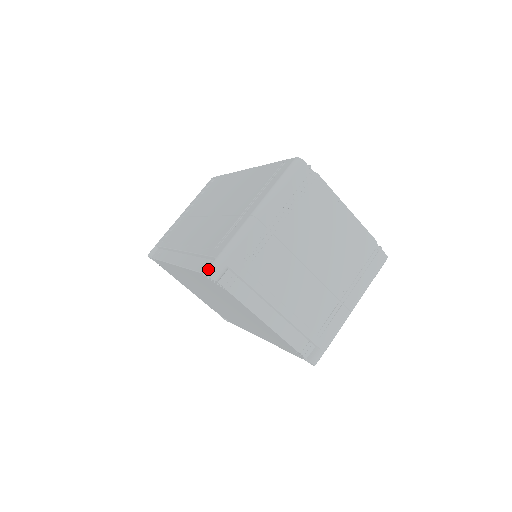
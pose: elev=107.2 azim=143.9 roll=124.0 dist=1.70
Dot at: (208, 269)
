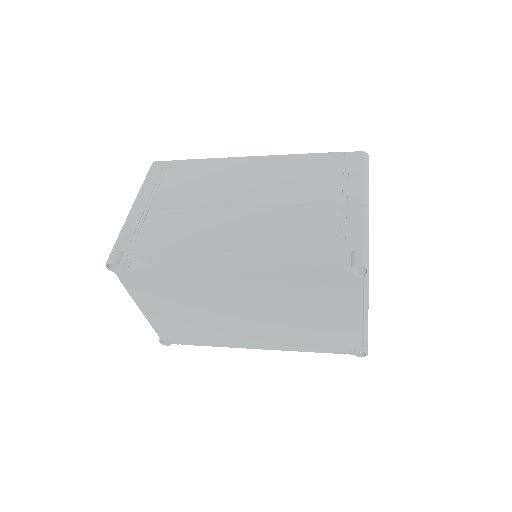
Dot at: (362, 262)
